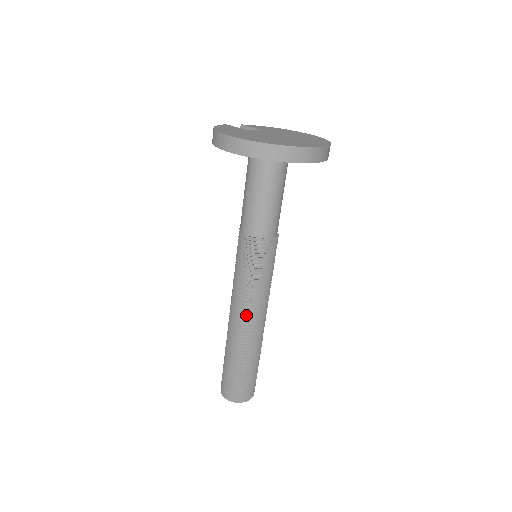
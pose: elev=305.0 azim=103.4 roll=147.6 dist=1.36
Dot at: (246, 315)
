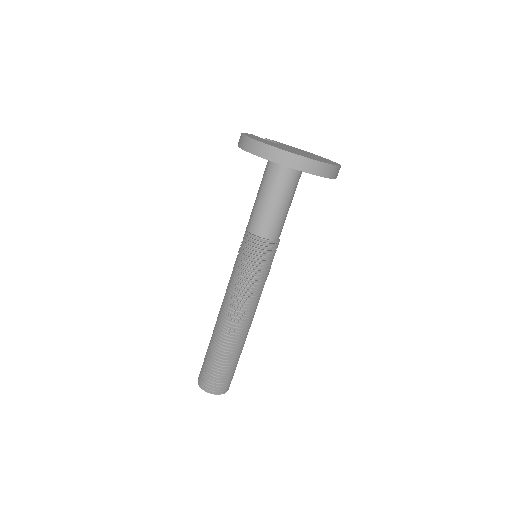
Dot at: (236, 309)
